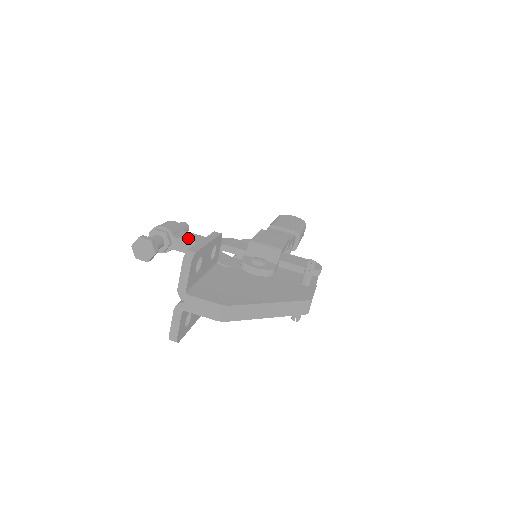
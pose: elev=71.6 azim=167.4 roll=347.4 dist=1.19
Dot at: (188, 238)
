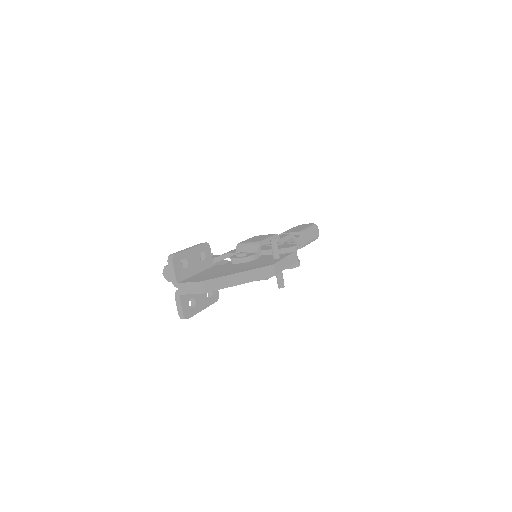
Dot at: occluded
